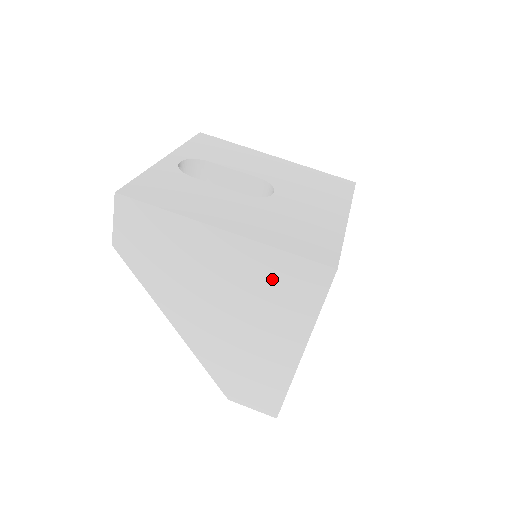
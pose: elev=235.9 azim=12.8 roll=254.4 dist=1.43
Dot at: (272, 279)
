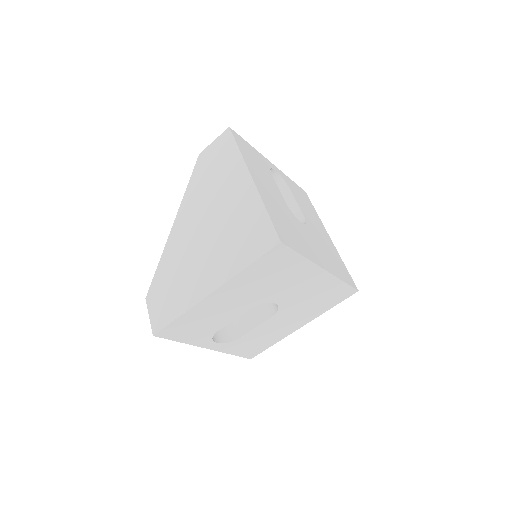
Dot at: (246, 225)
